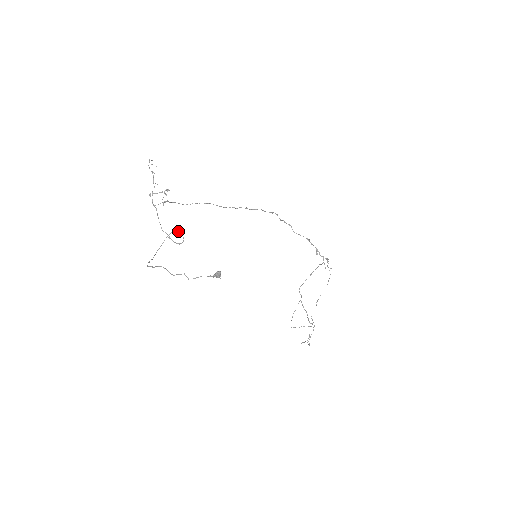
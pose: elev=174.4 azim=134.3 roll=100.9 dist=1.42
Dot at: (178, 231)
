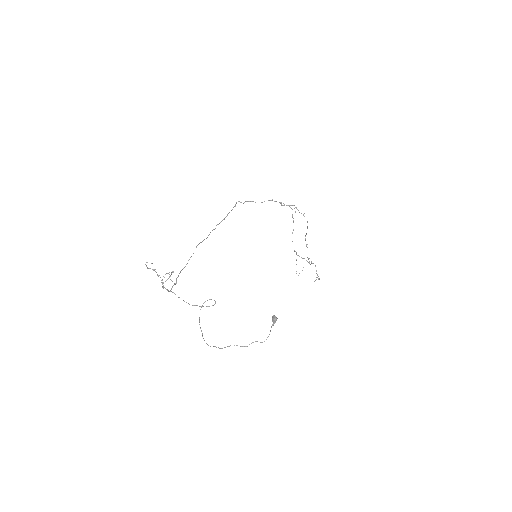
Dot at: occluded
